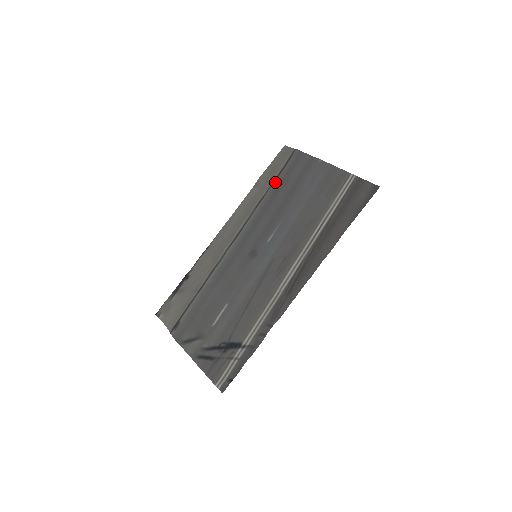
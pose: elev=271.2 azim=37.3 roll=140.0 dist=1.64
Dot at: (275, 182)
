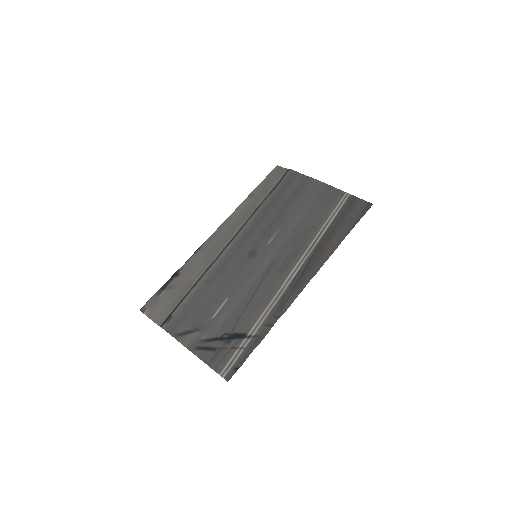
Dot at: (271, 194)
